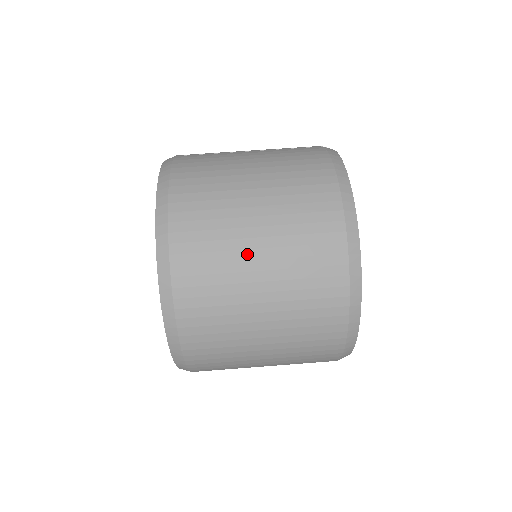
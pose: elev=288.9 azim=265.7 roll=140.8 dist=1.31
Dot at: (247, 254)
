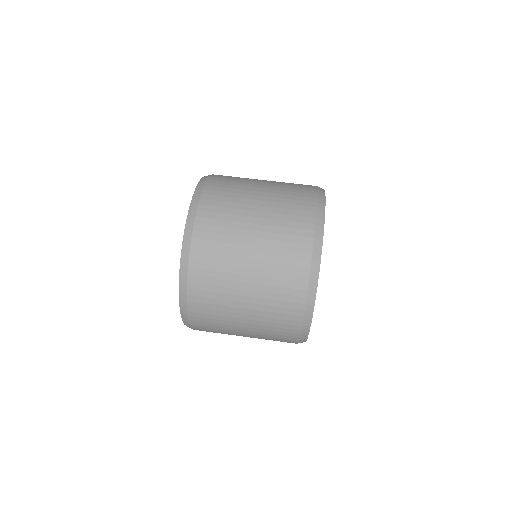
Dot at: (249, 207)
